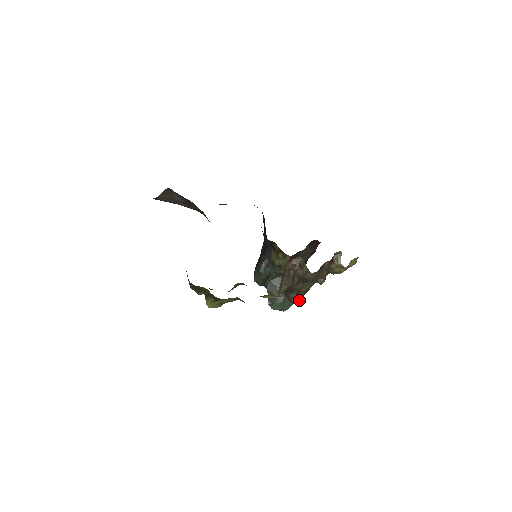
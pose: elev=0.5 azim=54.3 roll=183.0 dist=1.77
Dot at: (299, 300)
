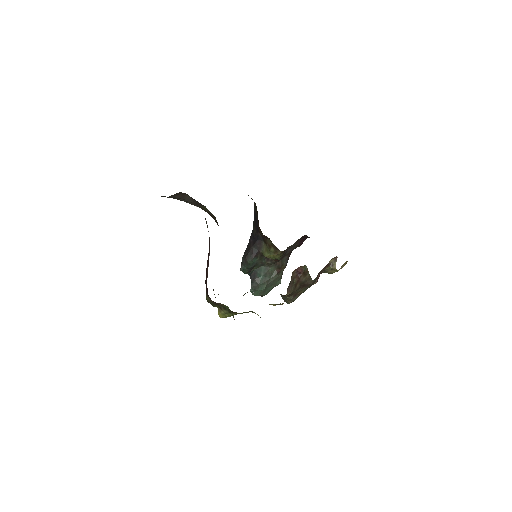
Dot at: occluded
